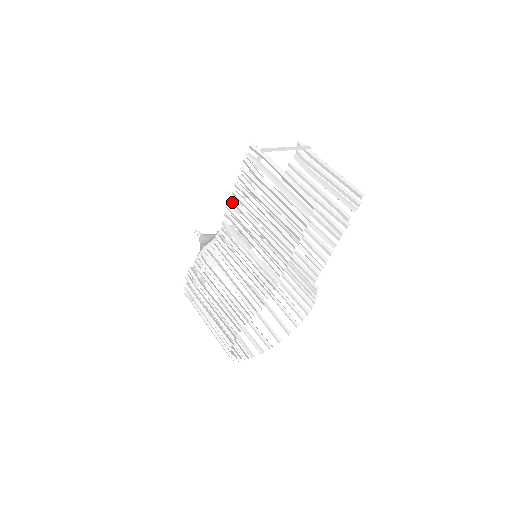
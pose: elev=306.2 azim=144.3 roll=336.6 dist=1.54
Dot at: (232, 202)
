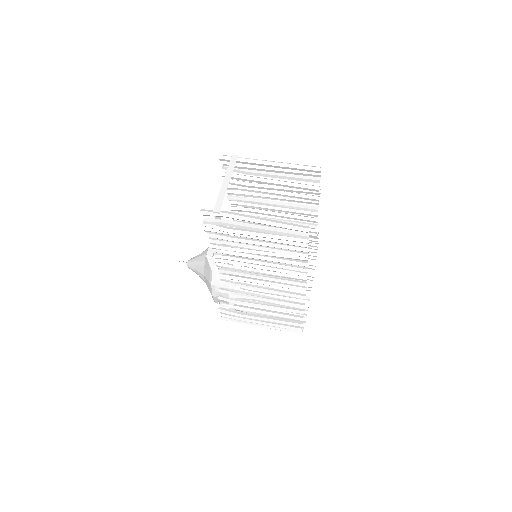
Dot at: occluded
